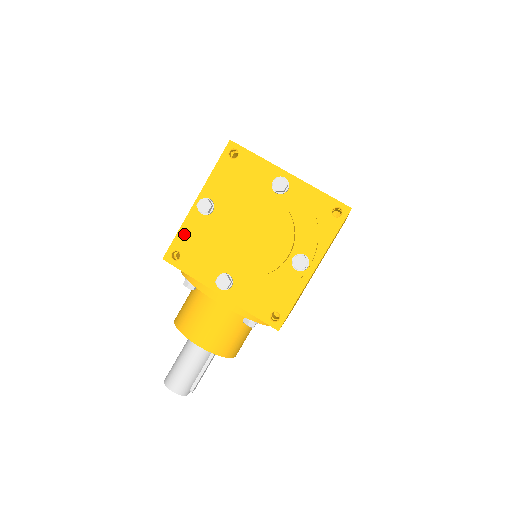
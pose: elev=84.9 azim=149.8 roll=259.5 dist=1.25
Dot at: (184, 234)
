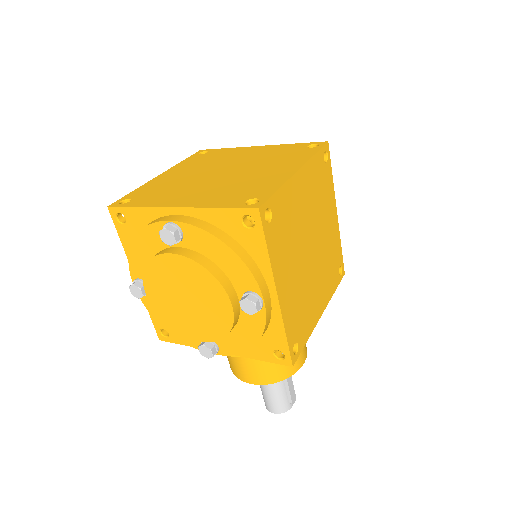
Dot at: occluded
